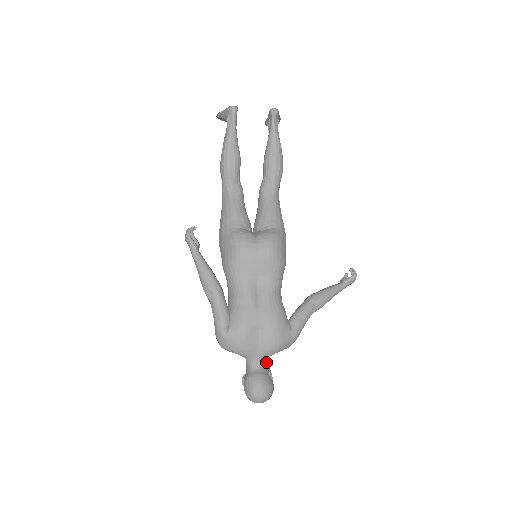
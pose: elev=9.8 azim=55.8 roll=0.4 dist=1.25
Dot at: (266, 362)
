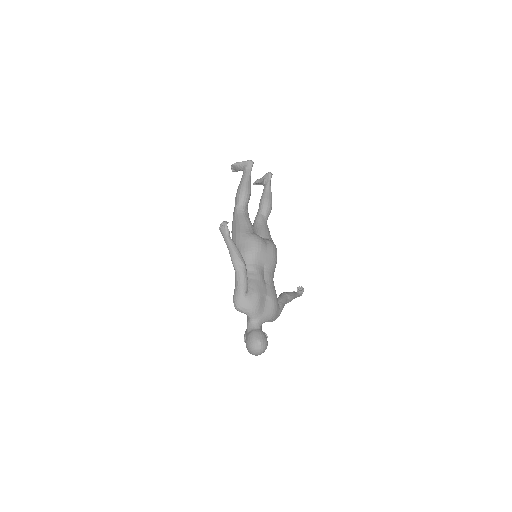
Dot at: occluded
